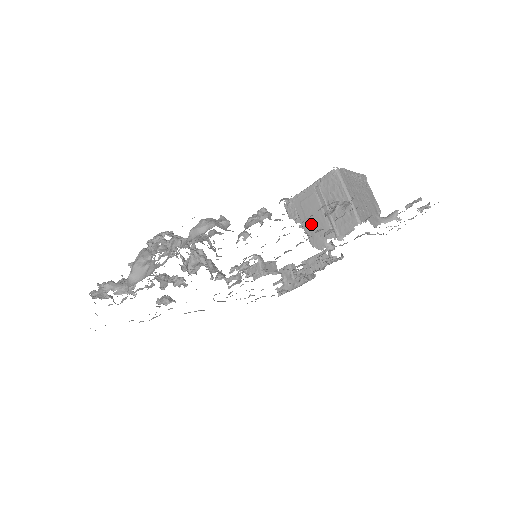
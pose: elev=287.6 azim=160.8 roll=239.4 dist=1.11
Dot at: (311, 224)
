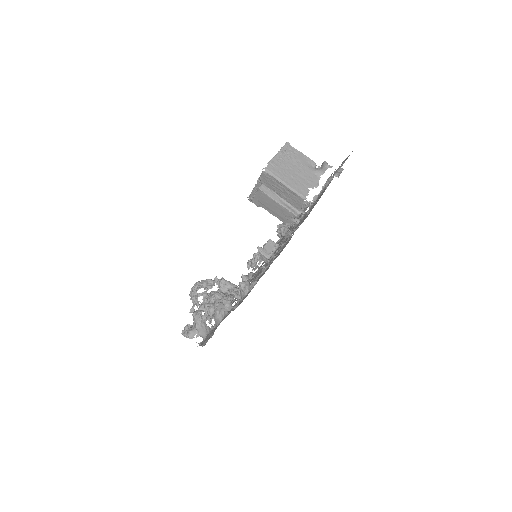
Dot at: (275, 212)
